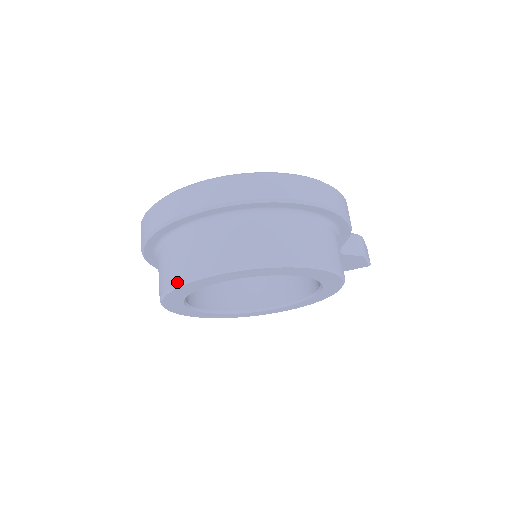
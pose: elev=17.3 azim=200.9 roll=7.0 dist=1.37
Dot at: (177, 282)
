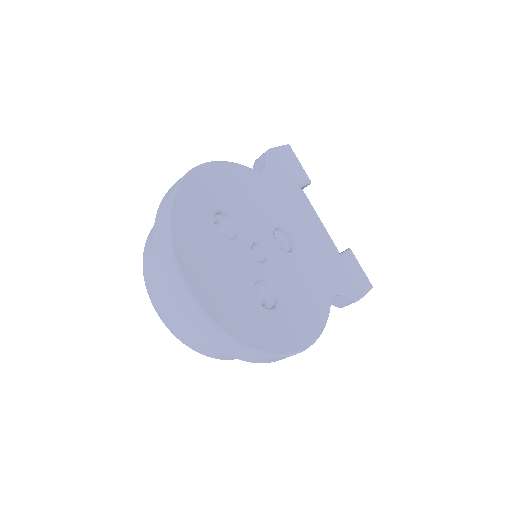
Dot at: (144, 275)
